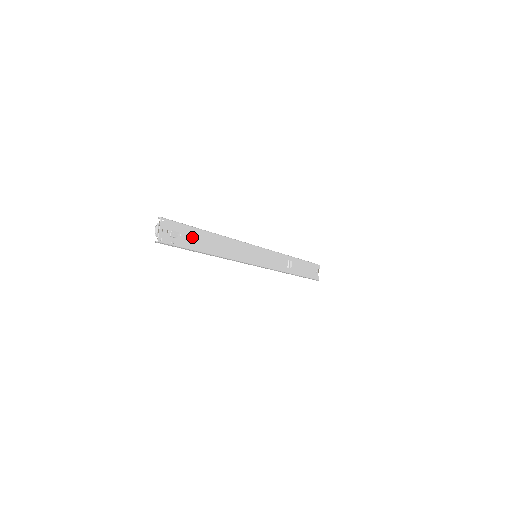
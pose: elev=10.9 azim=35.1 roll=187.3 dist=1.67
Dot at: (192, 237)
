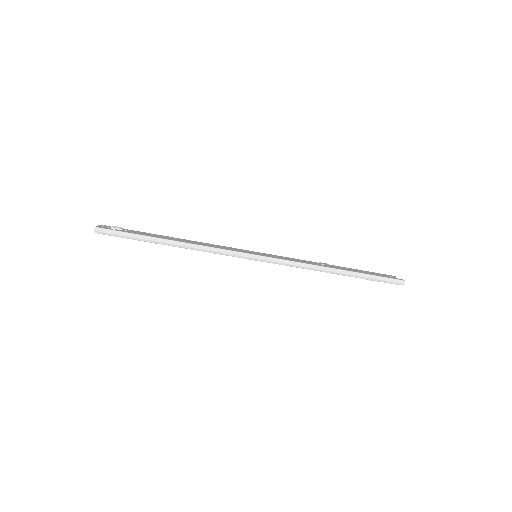
Dot at: occluded
